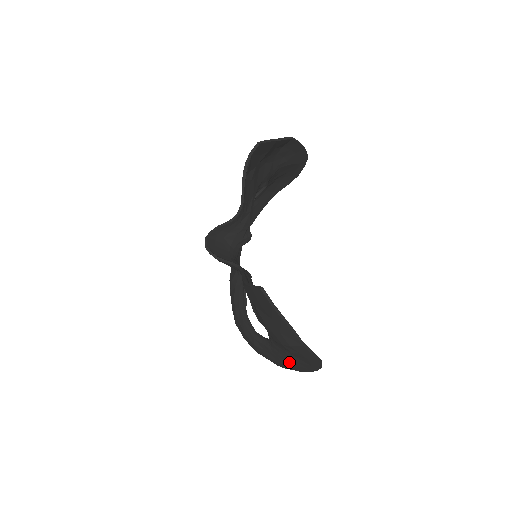
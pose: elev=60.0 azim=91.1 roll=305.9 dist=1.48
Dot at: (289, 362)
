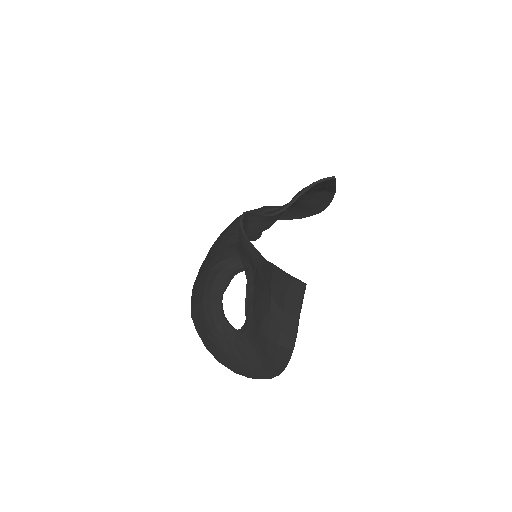
Dot at: (242, 359)
